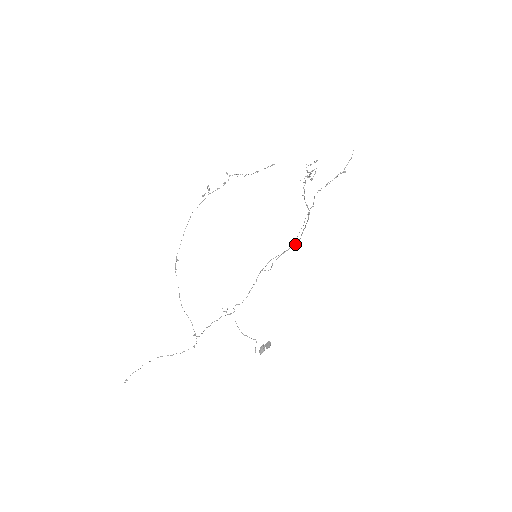
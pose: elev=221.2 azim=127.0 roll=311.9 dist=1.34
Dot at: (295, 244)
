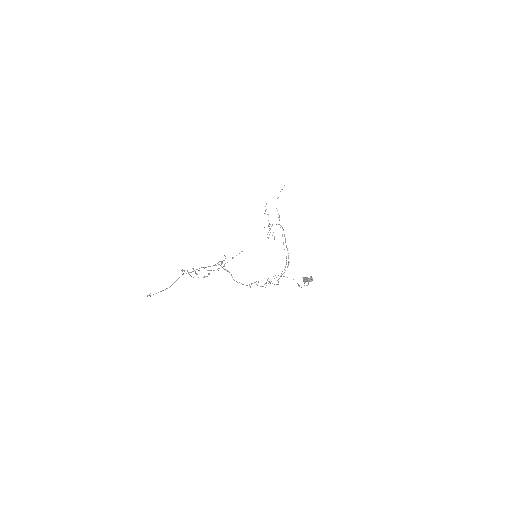
Dot at: (288, 264)
